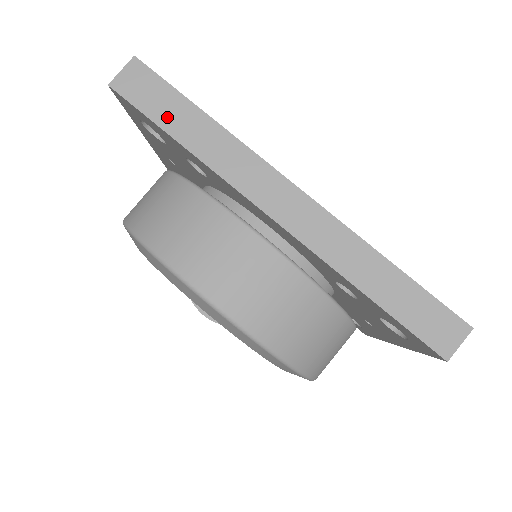
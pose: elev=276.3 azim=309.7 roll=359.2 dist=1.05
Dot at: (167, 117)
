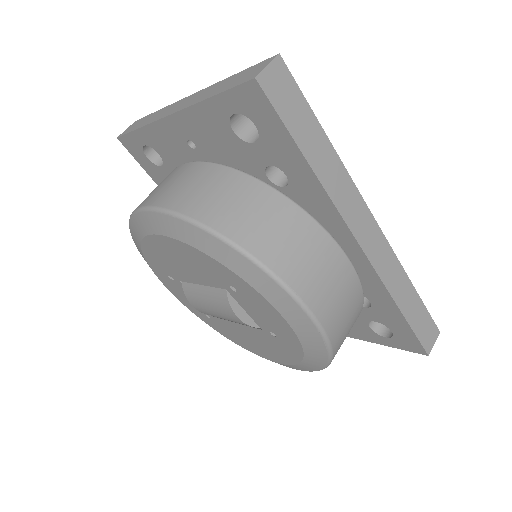
Dot at: (301, 132)
